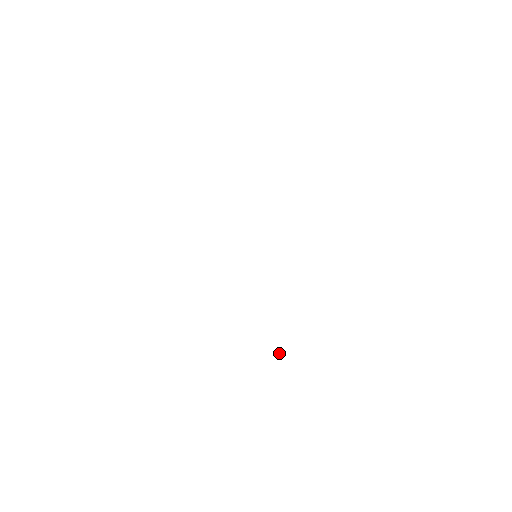
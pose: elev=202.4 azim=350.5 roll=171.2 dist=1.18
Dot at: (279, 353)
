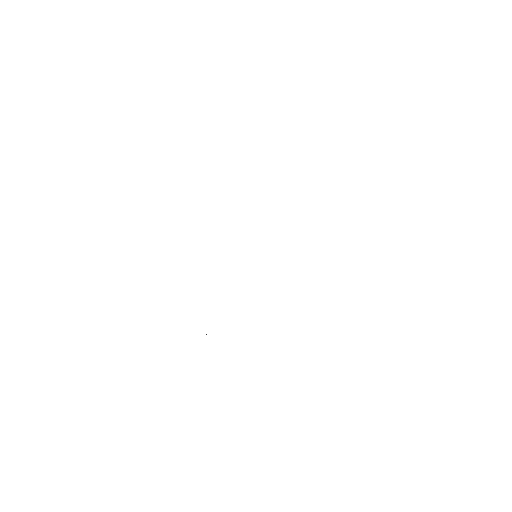
Dot at: (206, 334)
